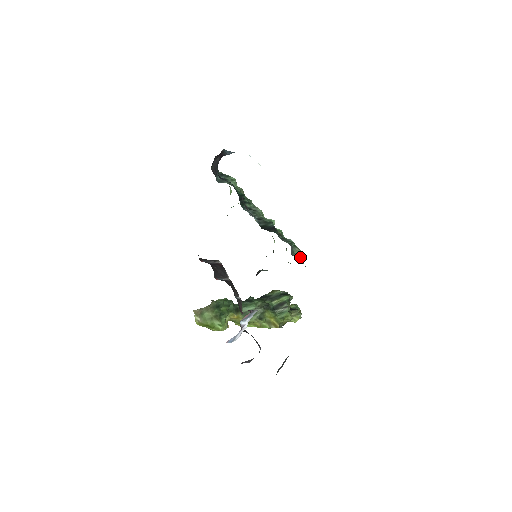
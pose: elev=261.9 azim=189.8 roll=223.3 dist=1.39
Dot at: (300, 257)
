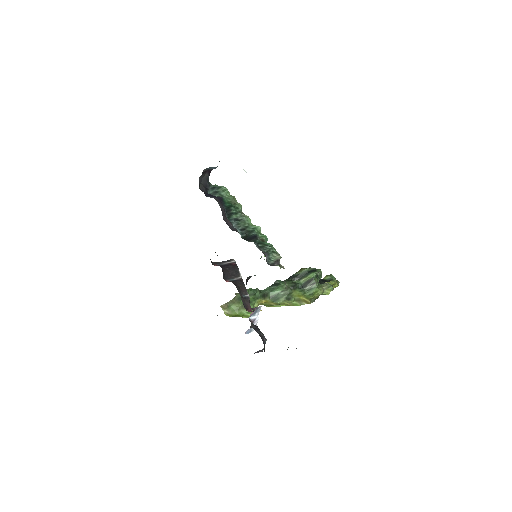
Dot at: (277, 263)
